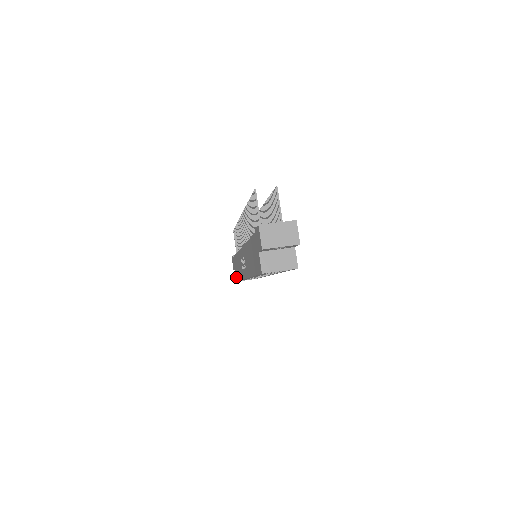
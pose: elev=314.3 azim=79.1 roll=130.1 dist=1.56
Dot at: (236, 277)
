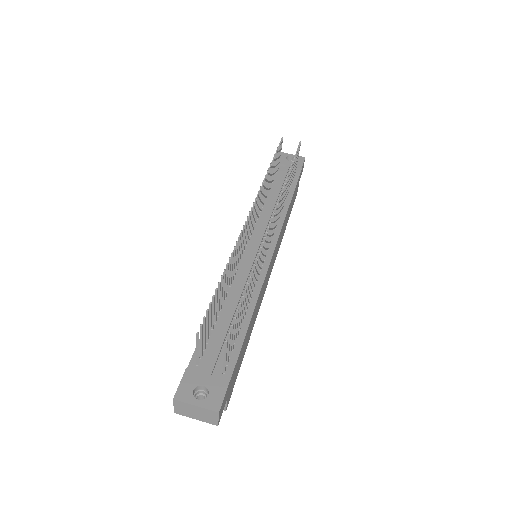
Dot at: occluded
